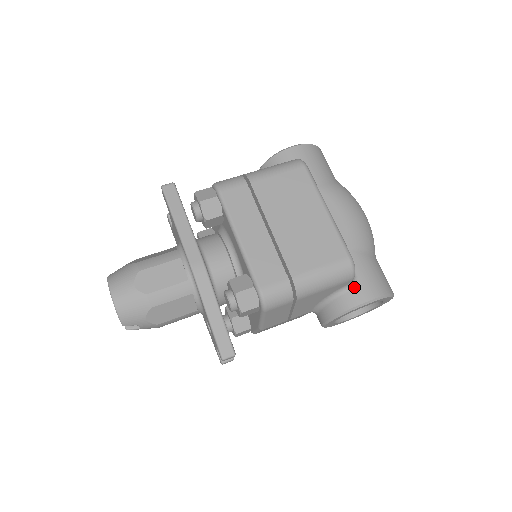
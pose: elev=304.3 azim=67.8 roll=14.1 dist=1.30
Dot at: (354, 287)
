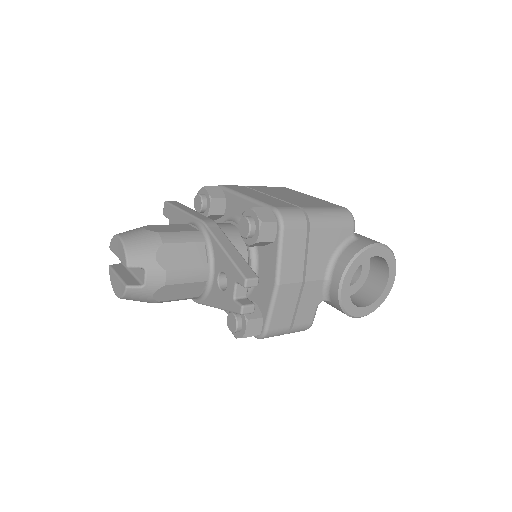
Dot at: (358, 239)
